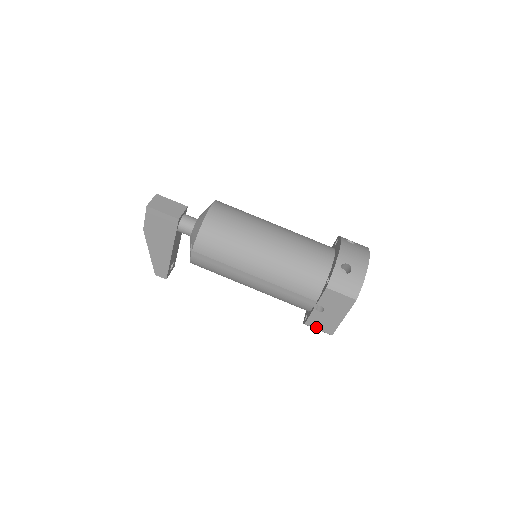
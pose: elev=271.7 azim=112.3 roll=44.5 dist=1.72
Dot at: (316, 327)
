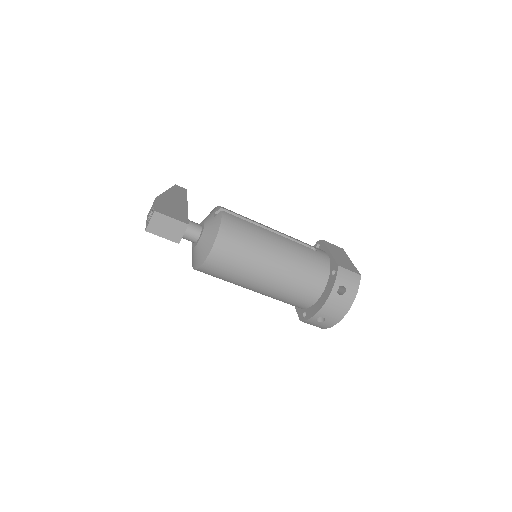
Dot at: occluded
